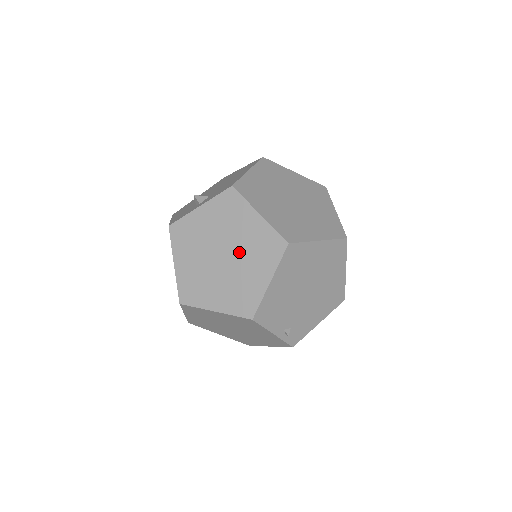
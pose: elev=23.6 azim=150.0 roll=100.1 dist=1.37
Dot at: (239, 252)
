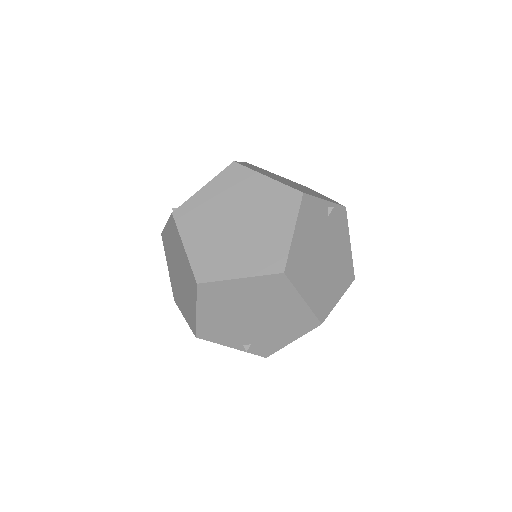
Dot at: (183, 276)
